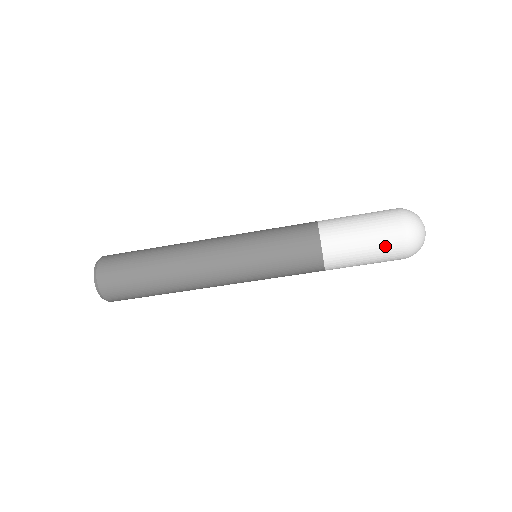
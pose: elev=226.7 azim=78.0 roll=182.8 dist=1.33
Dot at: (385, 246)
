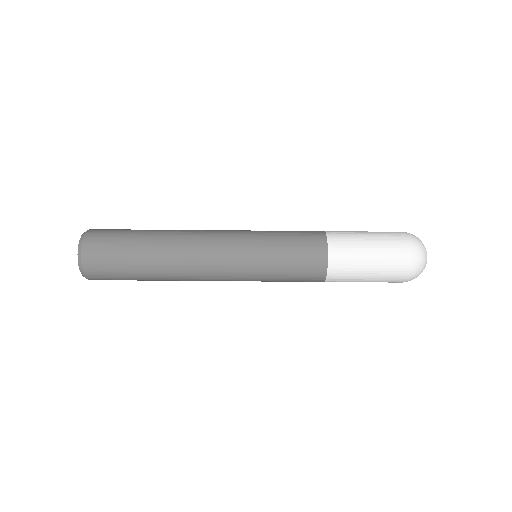
Dot at: (389, 244)
